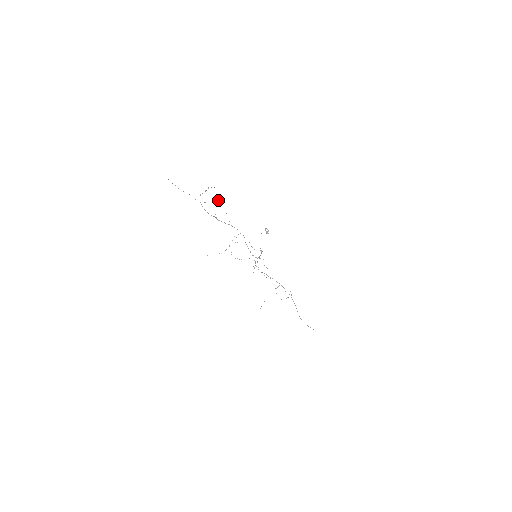
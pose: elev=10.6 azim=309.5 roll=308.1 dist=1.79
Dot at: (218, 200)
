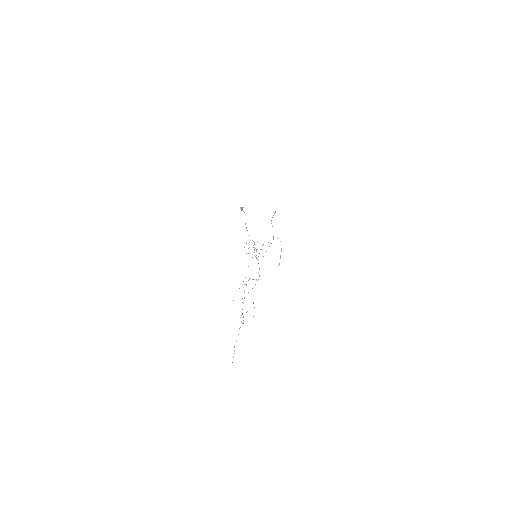
Dot at: occluded
